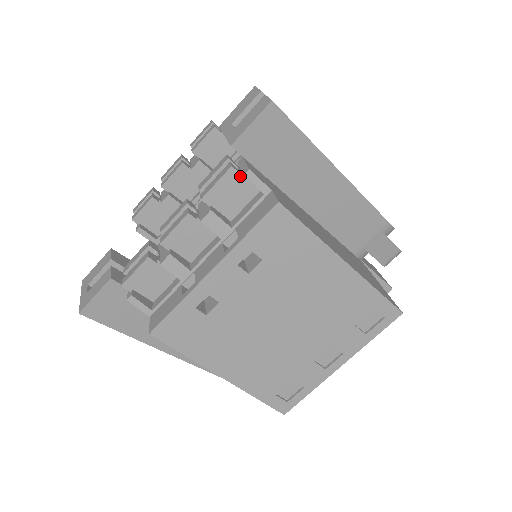
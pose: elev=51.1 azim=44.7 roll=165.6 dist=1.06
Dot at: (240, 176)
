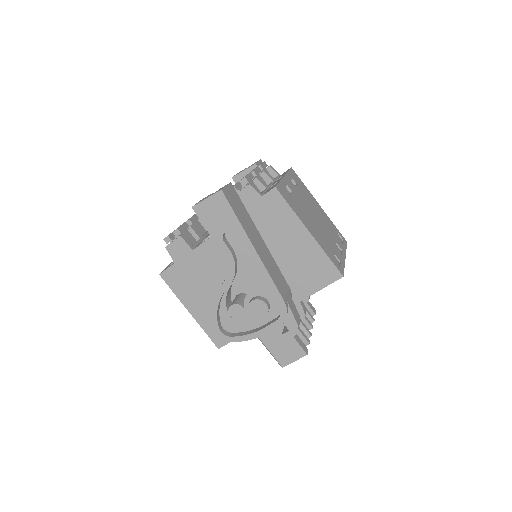
Dot at: (266, 169)
